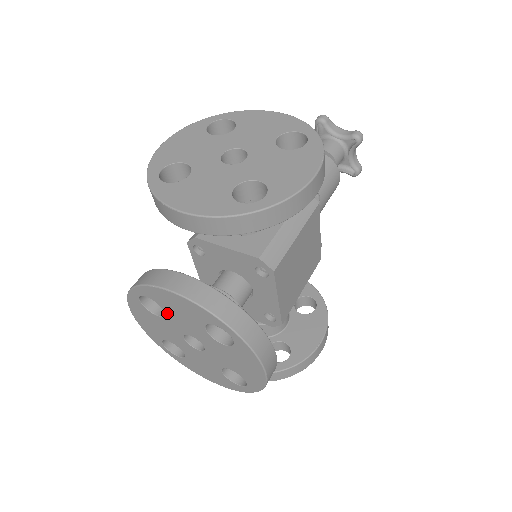
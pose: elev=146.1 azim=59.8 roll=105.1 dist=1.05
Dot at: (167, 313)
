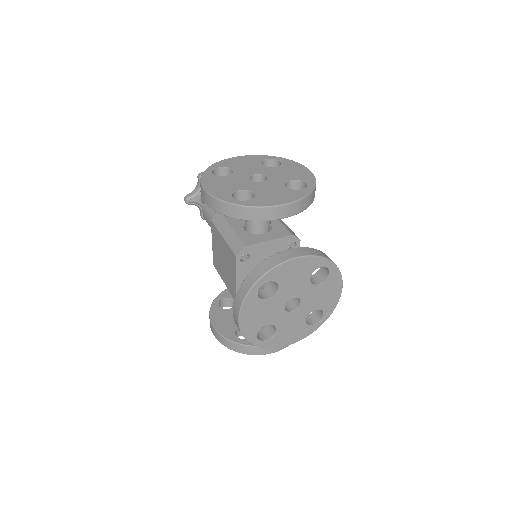
Dot at: (281, 287)
